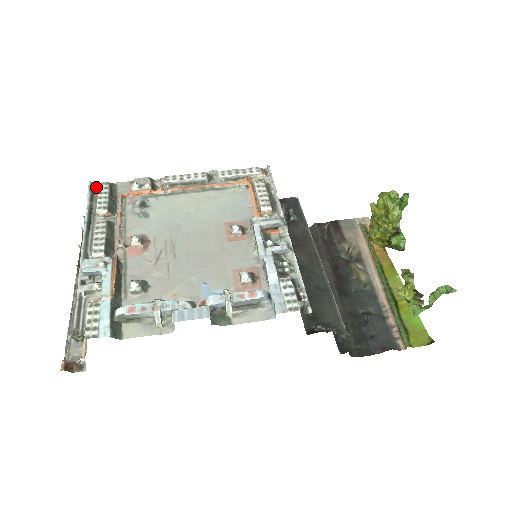
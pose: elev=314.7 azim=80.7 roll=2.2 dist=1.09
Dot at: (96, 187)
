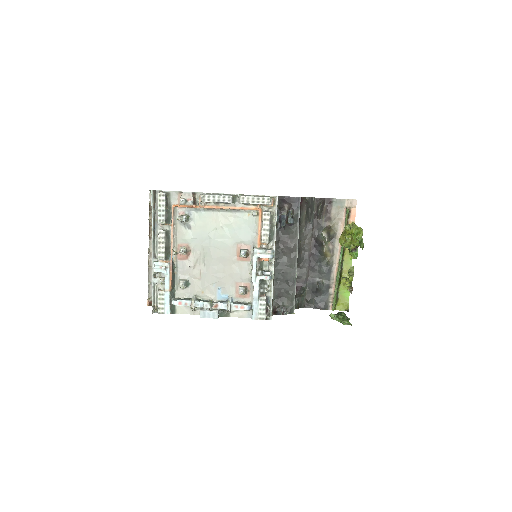
Dot at: (156, 193)
